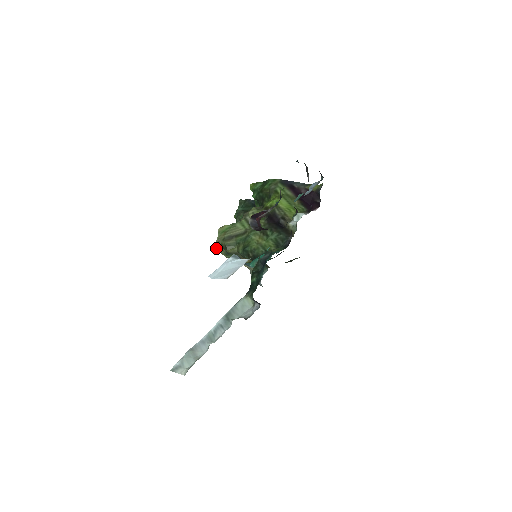
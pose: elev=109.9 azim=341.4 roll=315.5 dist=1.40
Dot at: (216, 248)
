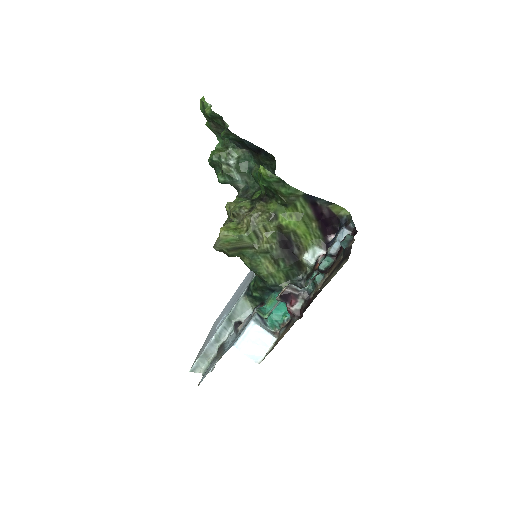
Dot at: occluded
